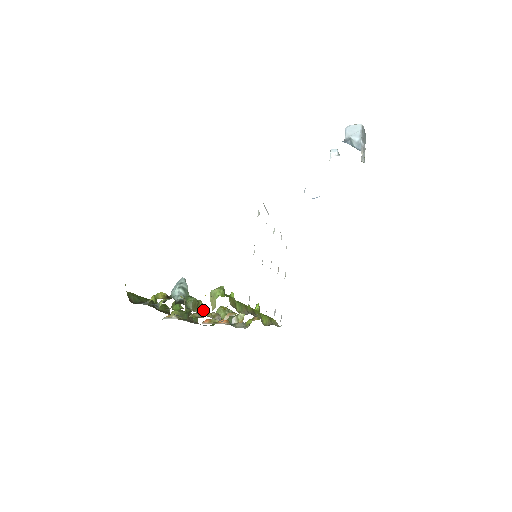
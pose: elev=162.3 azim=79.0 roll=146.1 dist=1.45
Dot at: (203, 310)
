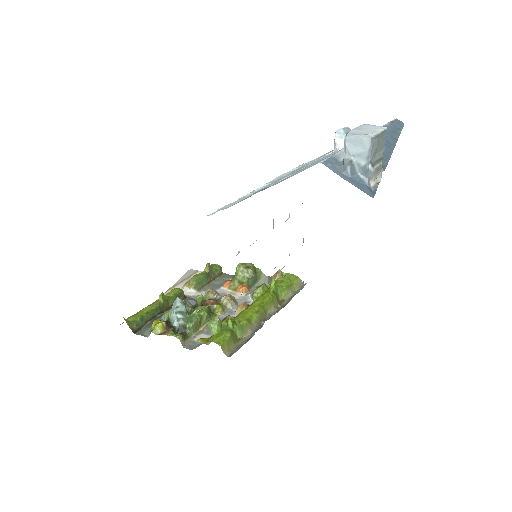
Dot at: (213, 303)
